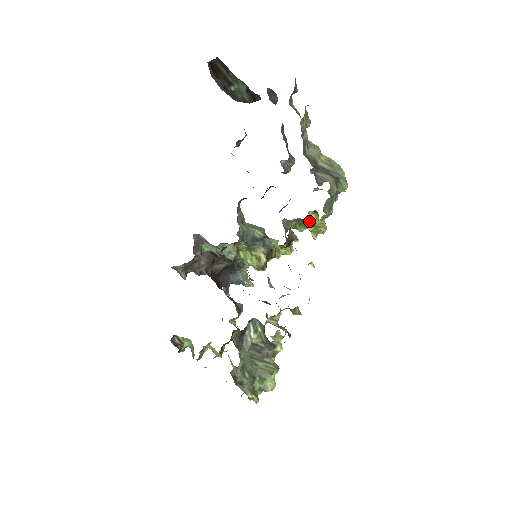
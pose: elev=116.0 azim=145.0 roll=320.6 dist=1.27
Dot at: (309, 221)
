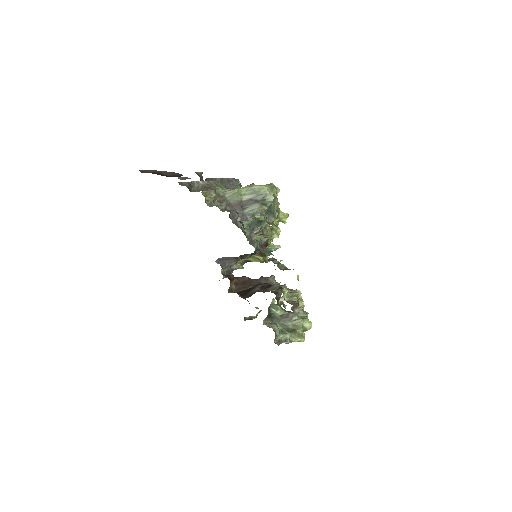
Dot at: occluded
